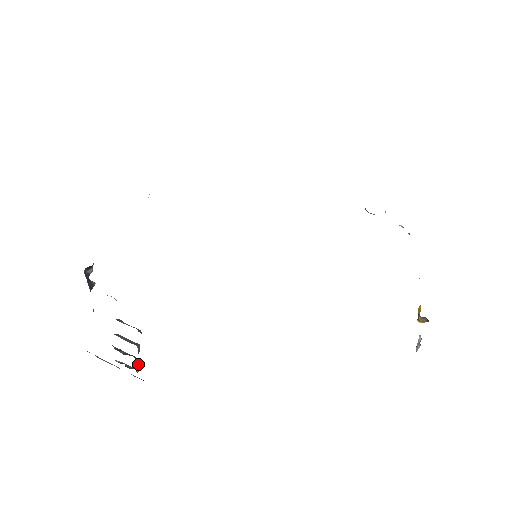
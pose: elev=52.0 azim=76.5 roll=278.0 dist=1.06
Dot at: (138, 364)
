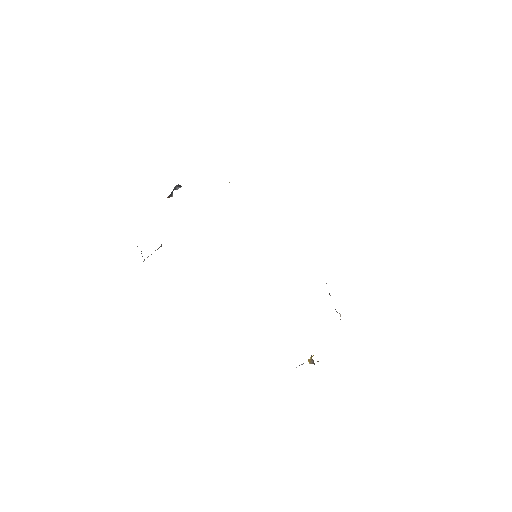
Dot at: occluded
